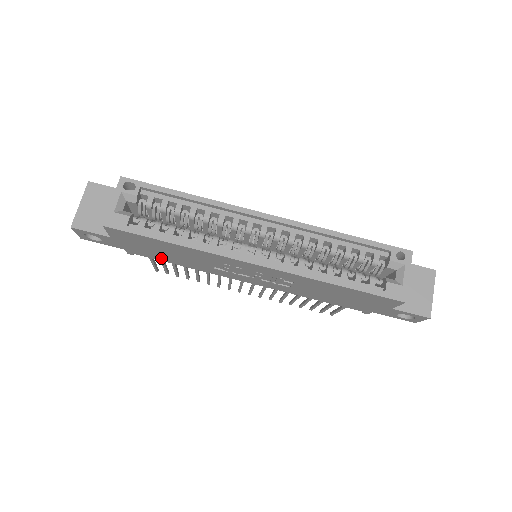
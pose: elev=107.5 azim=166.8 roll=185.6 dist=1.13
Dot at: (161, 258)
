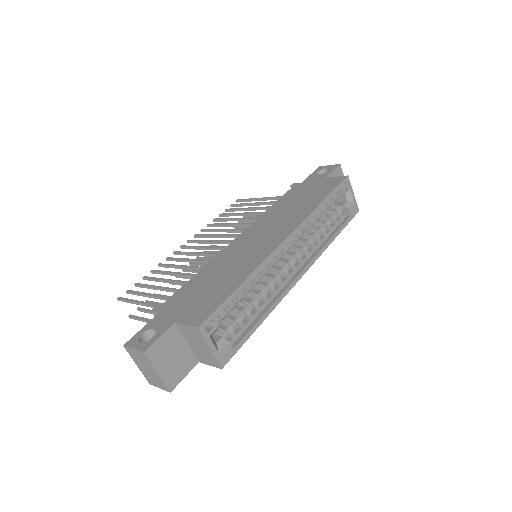
Dot at: occluded
